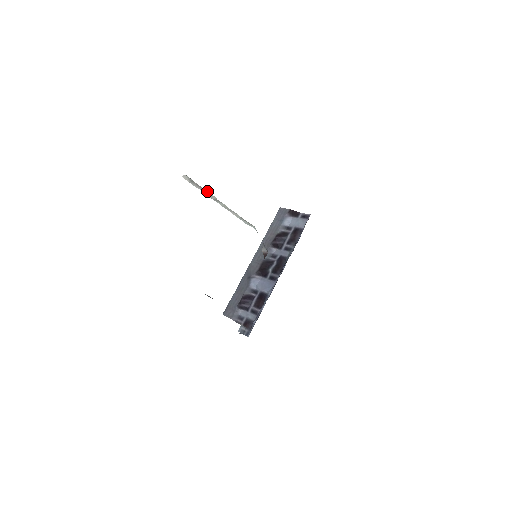
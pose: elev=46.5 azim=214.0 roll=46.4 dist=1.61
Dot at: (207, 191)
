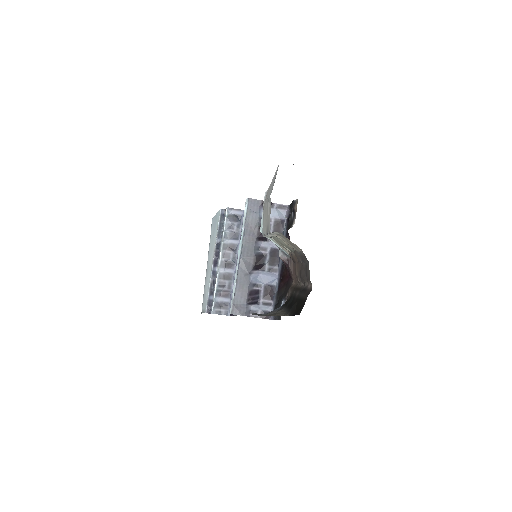
Dot at: (276, 234)
